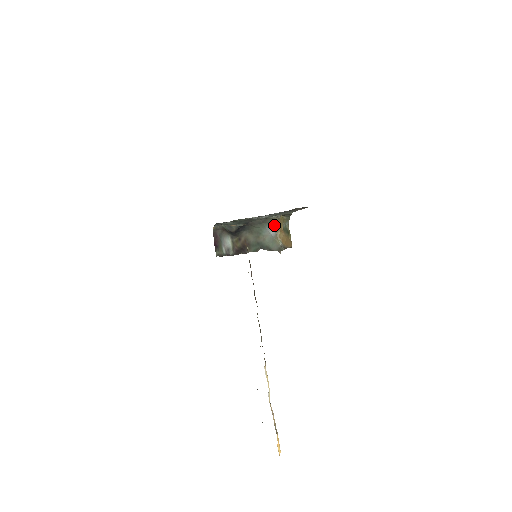
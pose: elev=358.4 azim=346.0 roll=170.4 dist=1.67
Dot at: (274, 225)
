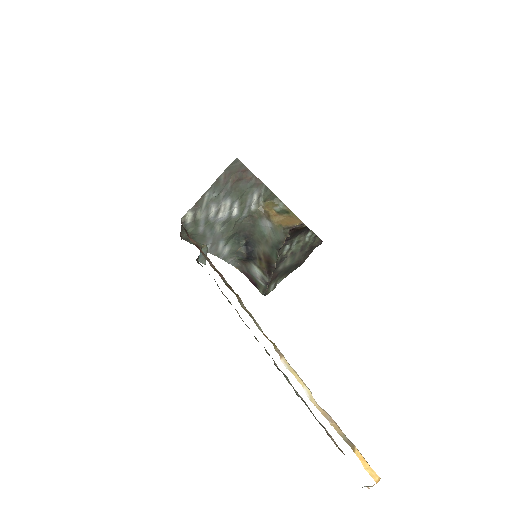
Dot at: (264, 216)
